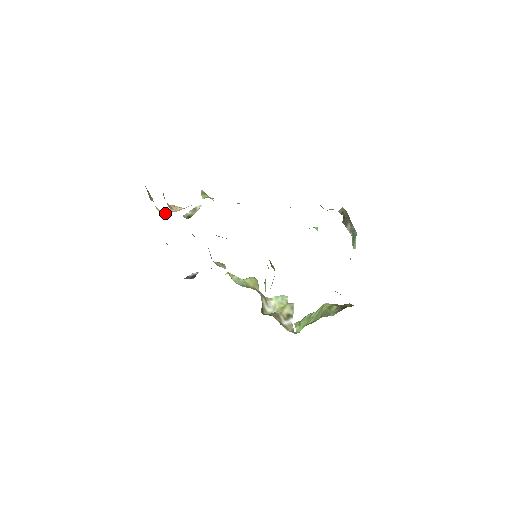
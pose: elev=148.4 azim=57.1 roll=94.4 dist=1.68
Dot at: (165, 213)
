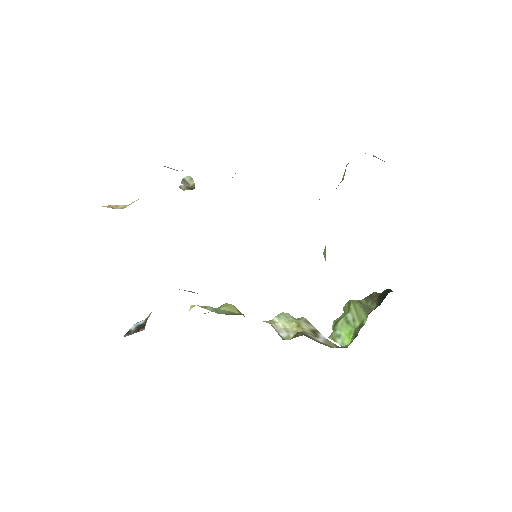
Dot at: occluded
